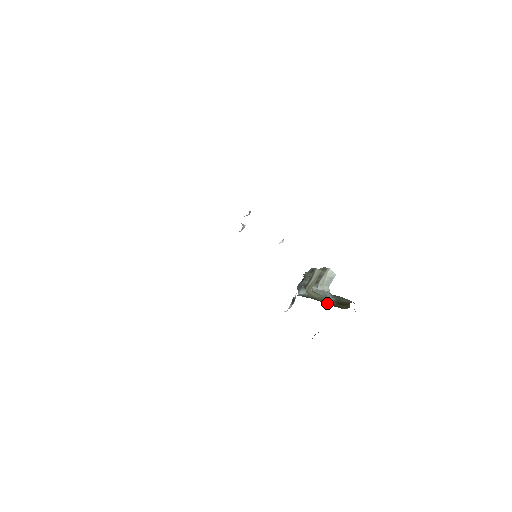
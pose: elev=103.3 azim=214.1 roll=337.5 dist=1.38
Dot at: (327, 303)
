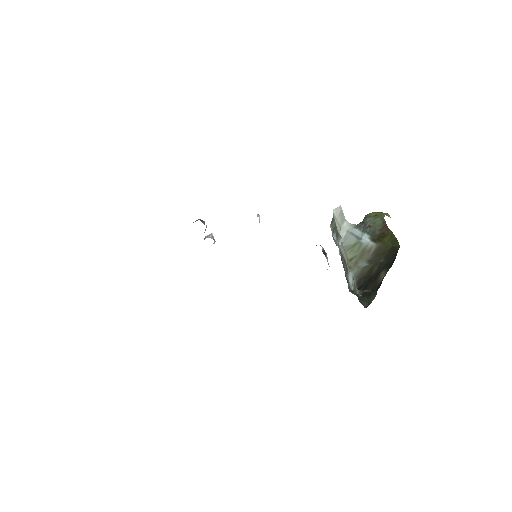
Dot at: (373, 254)
